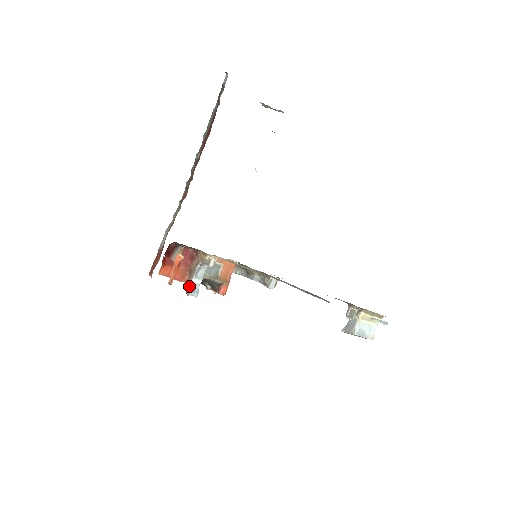
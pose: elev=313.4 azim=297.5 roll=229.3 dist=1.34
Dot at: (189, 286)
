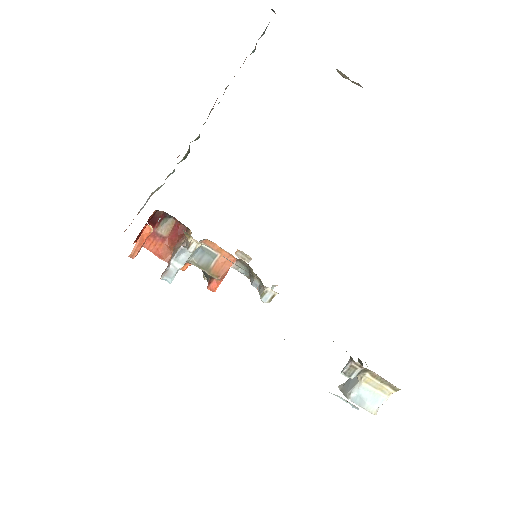
Dot at: occluded
